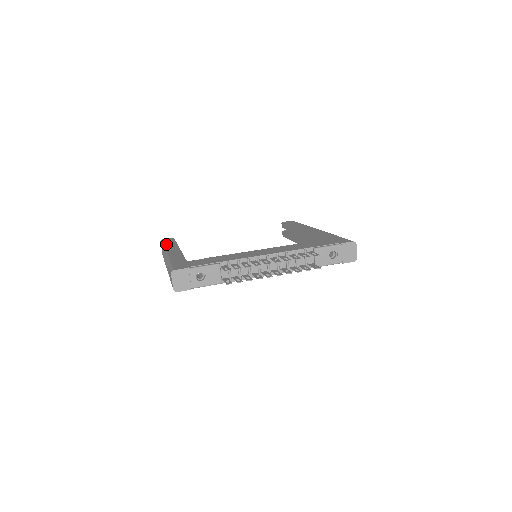
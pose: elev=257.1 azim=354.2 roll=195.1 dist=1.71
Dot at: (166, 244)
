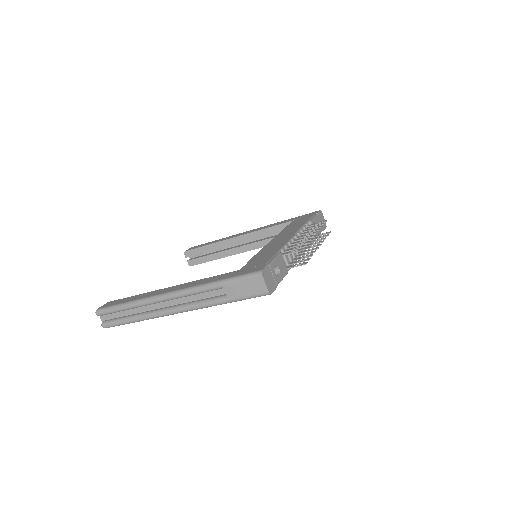
Dot at: (132, 299)
